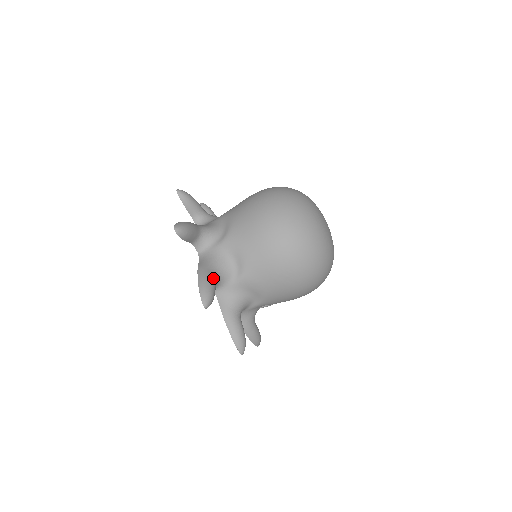
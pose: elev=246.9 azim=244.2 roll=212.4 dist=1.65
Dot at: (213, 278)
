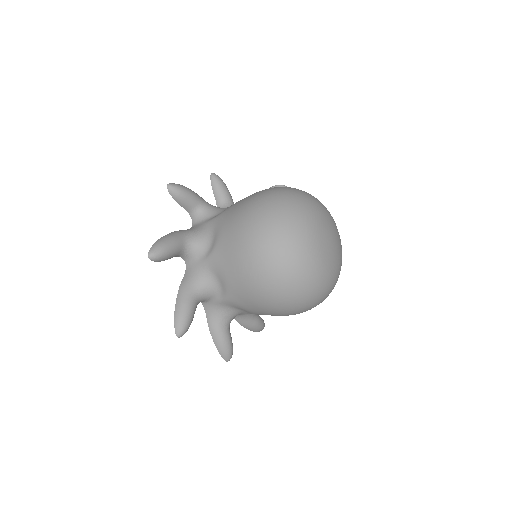
Dot at: (227, 335)
